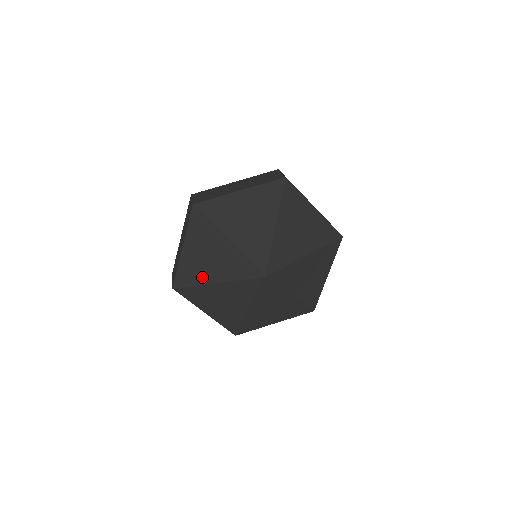
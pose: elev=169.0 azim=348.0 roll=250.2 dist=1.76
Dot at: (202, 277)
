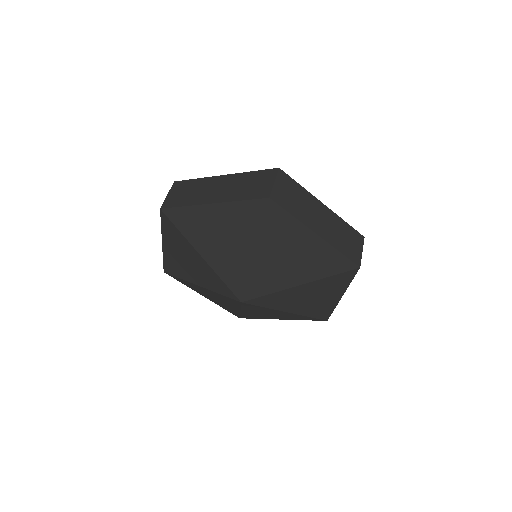
Dot at: (196, 238)
